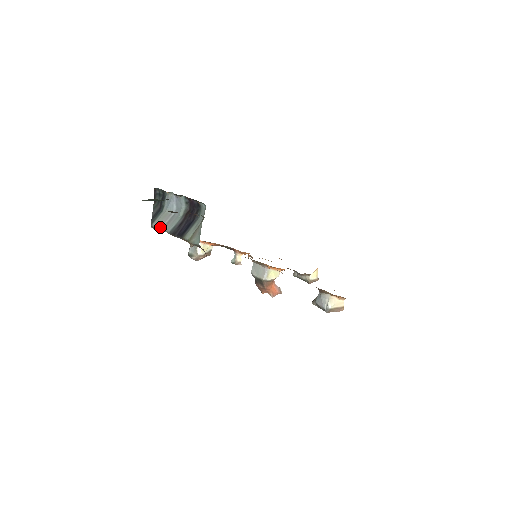
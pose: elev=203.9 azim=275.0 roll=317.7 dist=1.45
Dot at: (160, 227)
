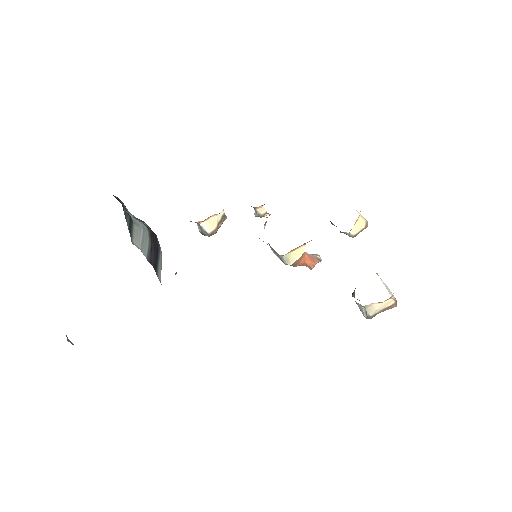
Dot at: (139, 248)
